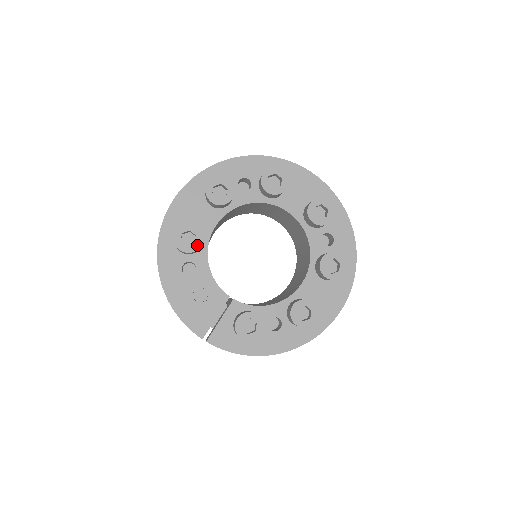
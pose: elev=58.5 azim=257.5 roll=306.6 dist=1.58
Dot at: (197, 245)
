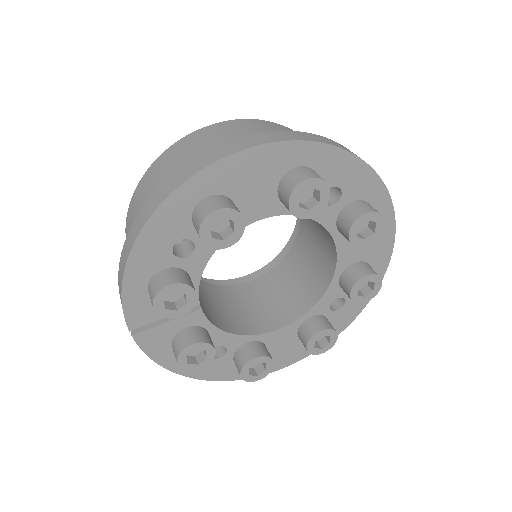
Dot at: (225, 244)
